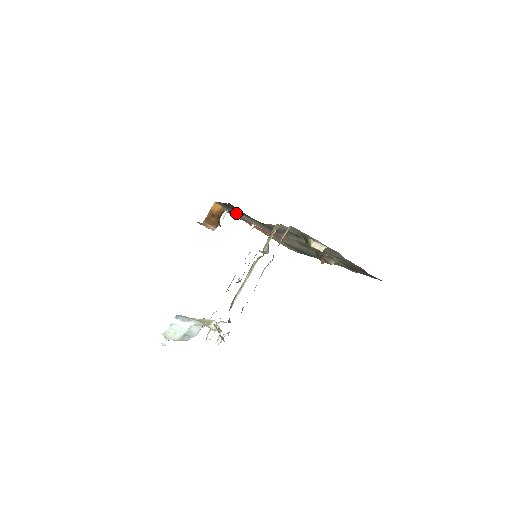
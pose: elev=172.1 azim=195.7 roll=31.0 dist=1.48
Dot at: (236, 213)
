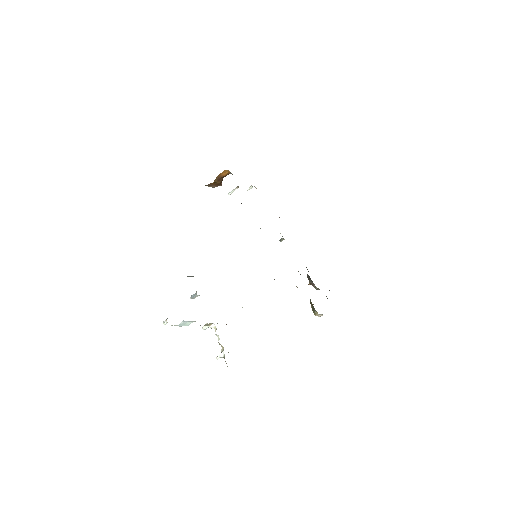
Dot at: occluded
